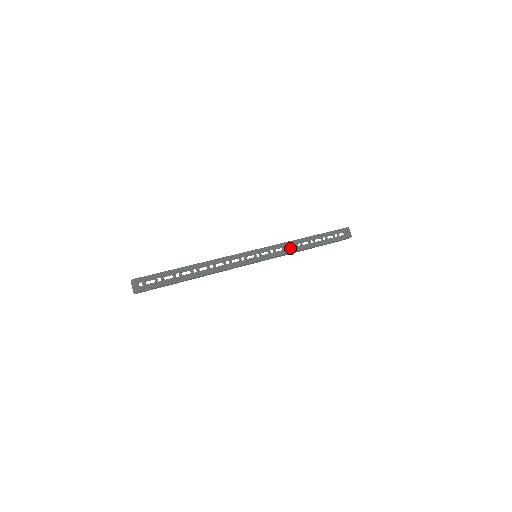
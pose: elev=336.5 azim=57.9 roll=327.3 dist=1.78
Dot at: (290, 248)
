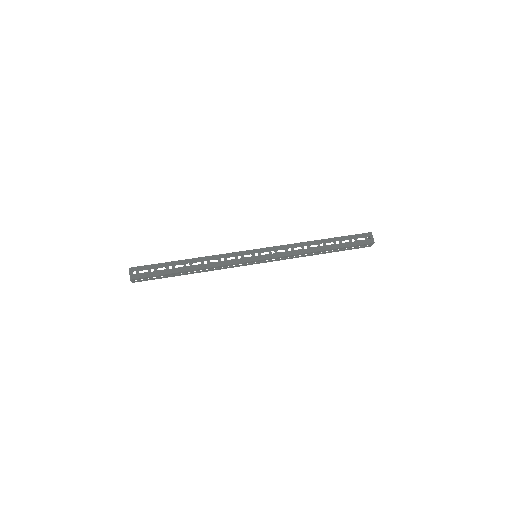
Dot at: (294, 250)
